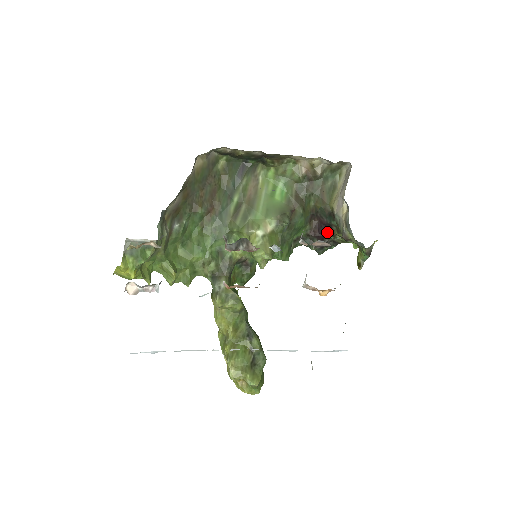
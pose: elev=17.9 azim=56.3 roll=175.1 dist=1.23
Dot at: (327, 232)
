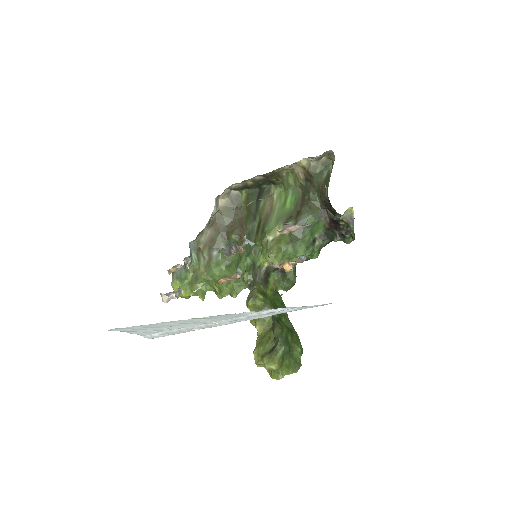
Dot at: occluded
